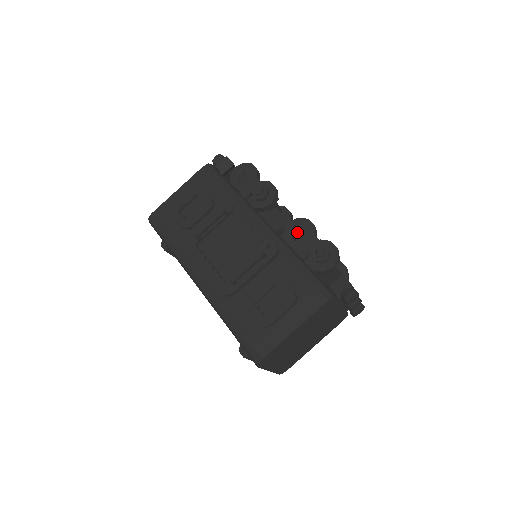
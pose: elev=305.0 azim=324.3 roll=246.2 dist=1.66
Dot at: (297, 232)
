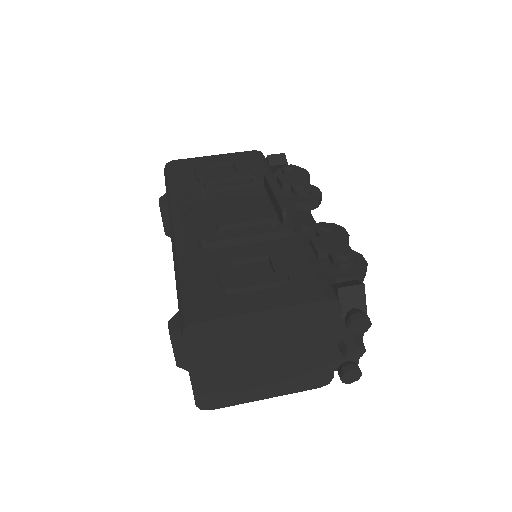
Dot at: (326, 227)
